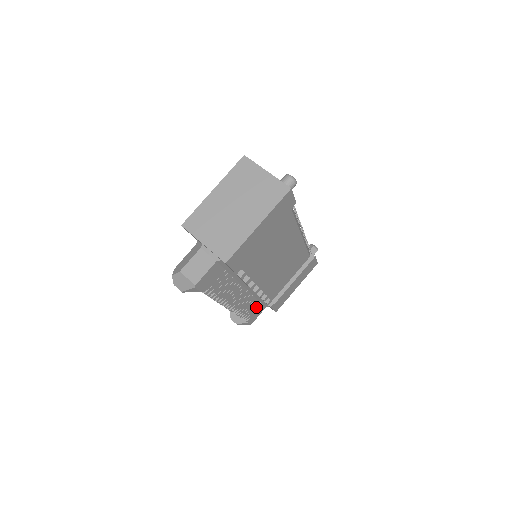
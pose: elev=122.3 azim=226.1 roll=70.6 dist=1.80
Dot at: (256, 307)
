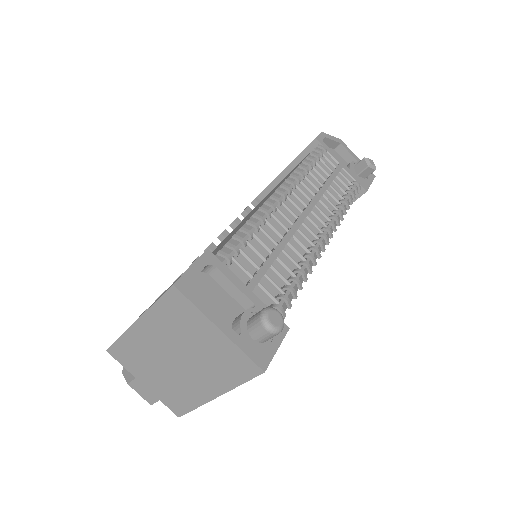
Dot at: occluded
